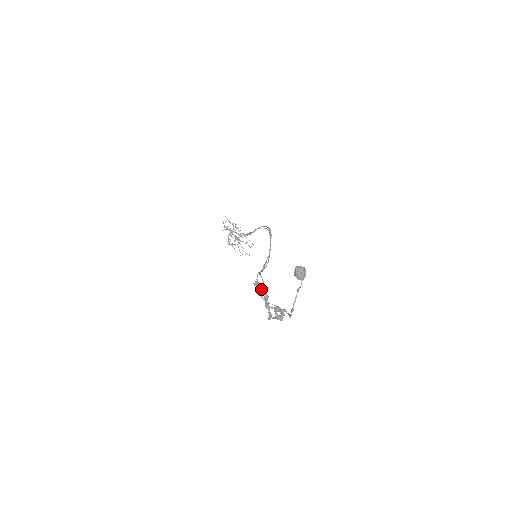
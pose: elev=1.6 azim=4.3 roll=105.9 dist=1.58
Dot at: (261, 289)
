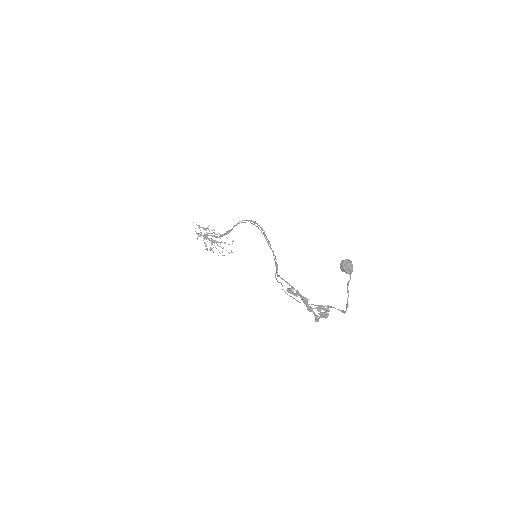
Dot at: (298, 294)
